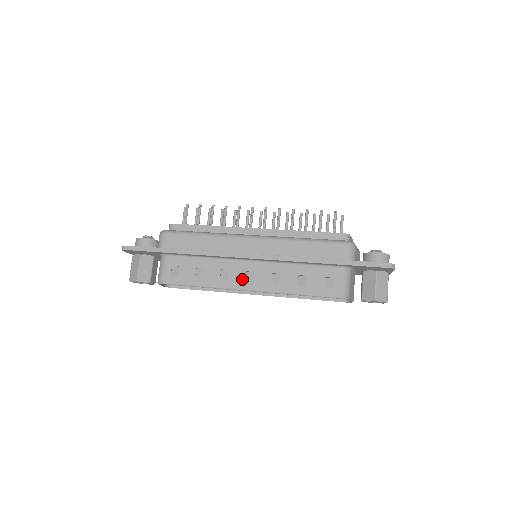
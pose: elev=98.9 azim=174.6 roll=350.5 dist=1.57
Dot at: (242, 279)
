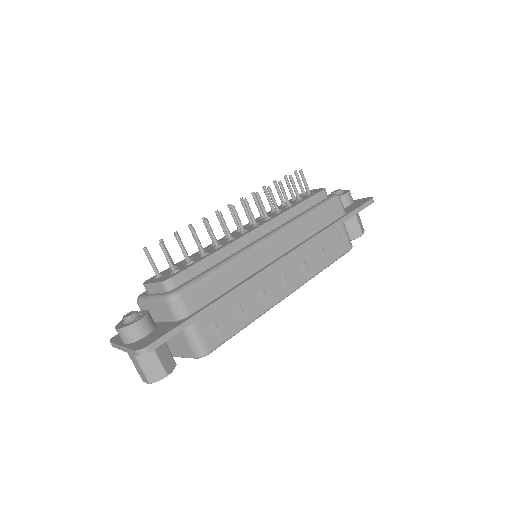
Dot at: (279, 288)
